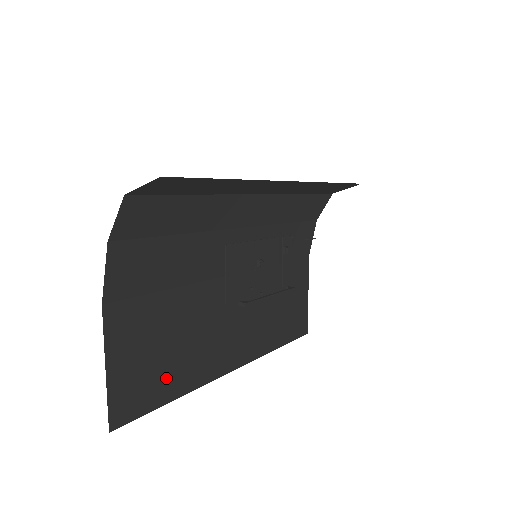
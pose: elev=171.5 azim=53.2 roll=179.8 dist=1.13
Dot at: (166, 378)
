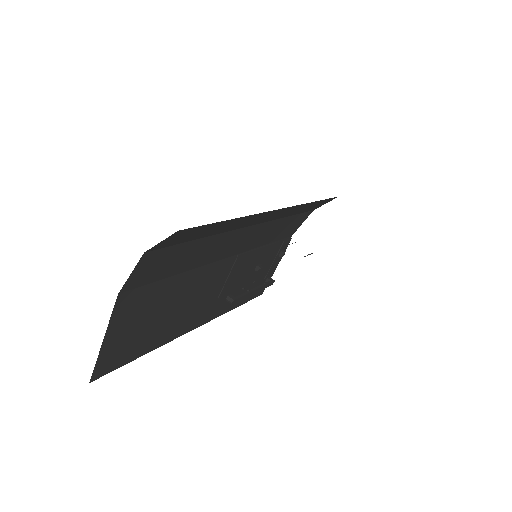
Dot at: (145, 340)
